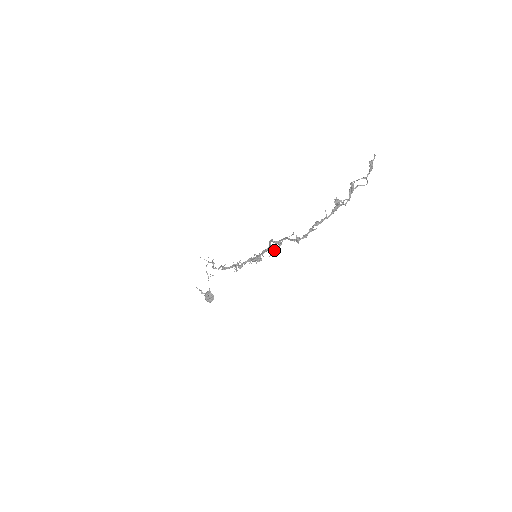
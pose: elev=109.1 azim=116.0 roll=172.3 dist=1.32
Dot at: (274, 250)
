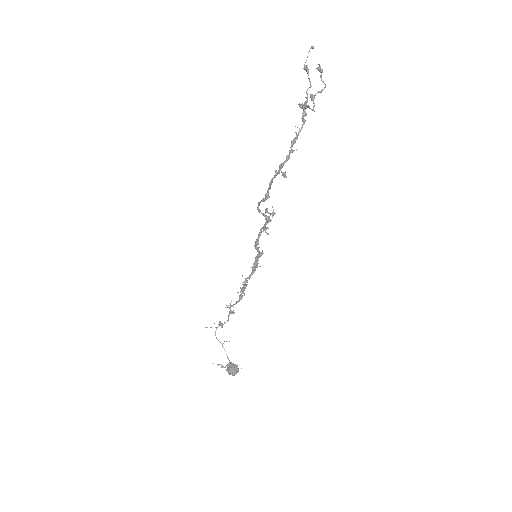
Dot at: (267, 217)
